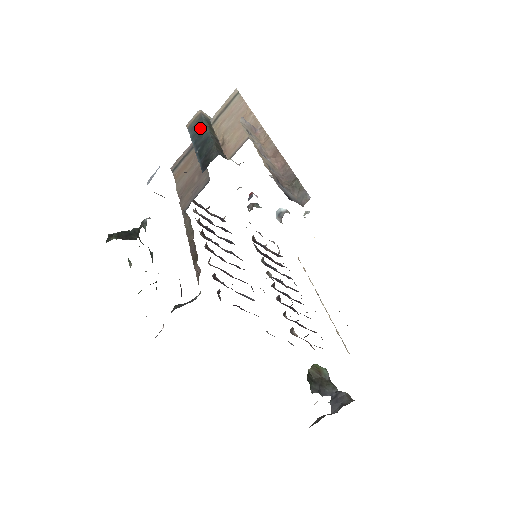
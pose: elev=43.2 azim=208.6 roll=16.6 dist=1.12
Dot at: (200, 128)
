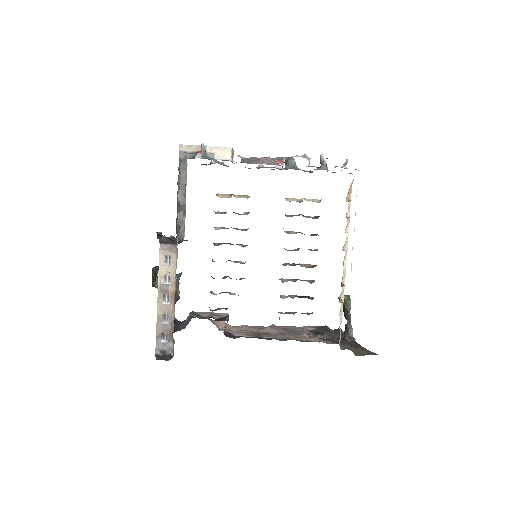
Dot at: (179, 175)
